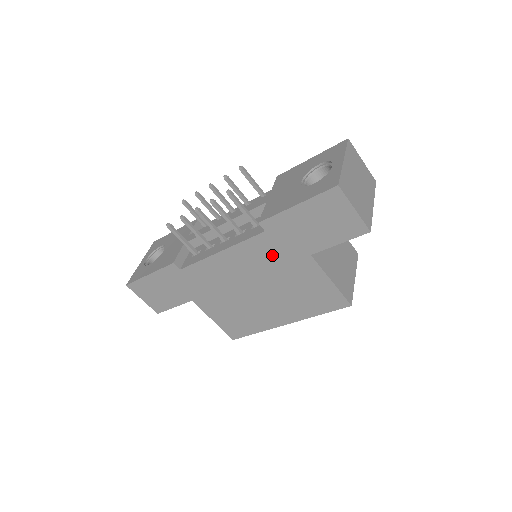
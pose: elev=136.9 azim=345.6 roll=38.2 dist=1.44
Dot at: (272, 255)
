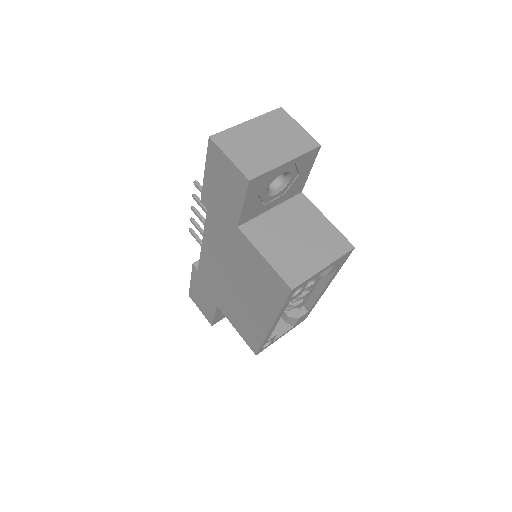
Dot at: (222, 236)
